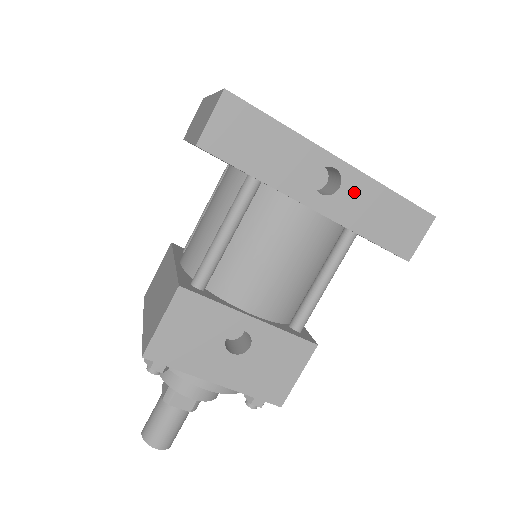
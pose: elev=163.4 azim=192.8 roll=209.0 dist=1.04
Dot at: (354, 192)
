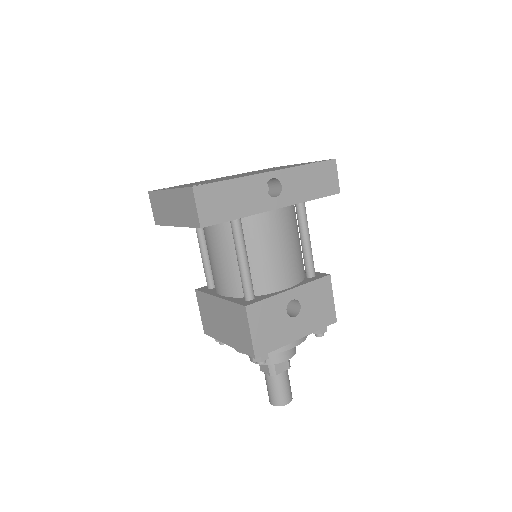
Dot at: (290, 182)
